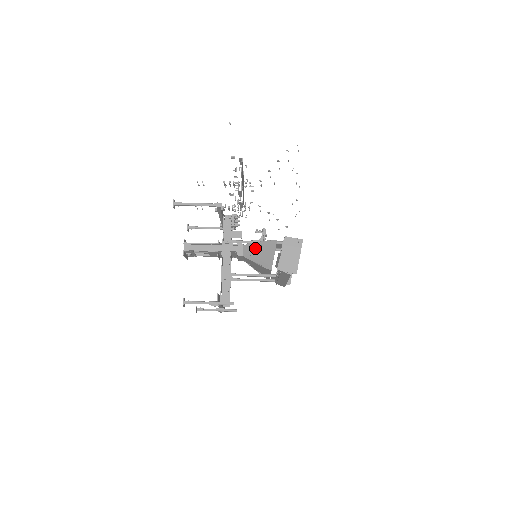
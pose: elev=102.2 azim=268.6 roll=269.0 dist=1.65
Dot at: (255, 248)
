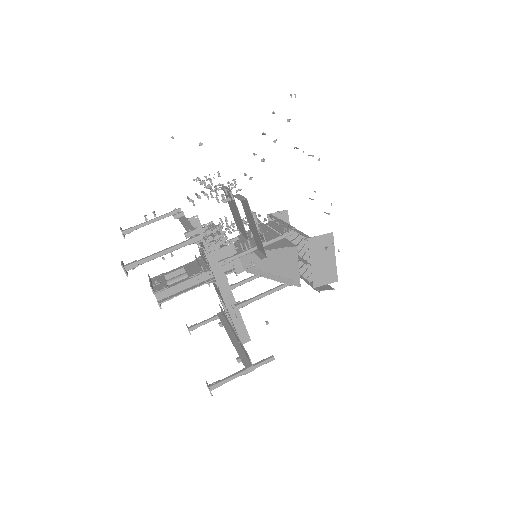
Dot at: occluded
